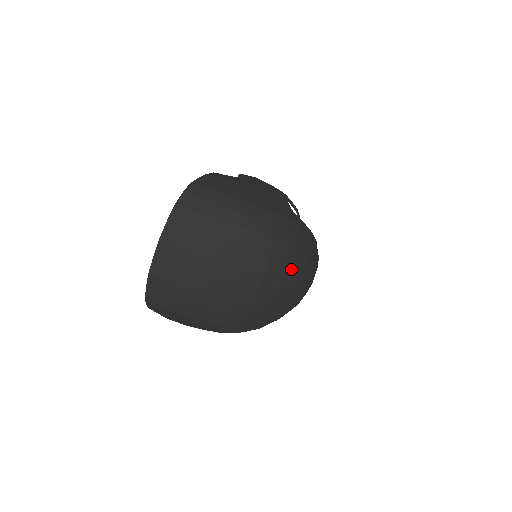
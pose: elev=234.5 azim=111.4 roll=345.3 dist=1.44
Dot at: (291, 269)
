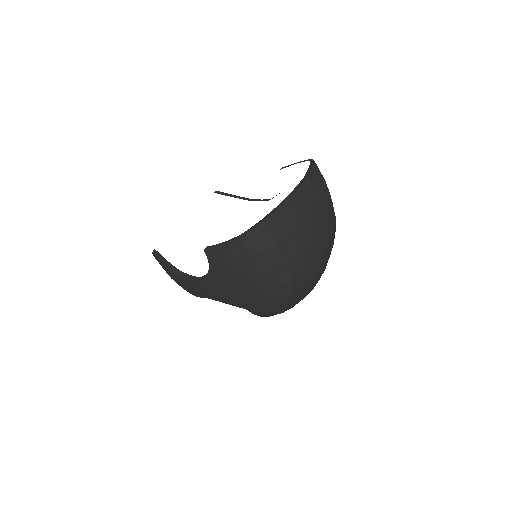
Dot at: occluded
